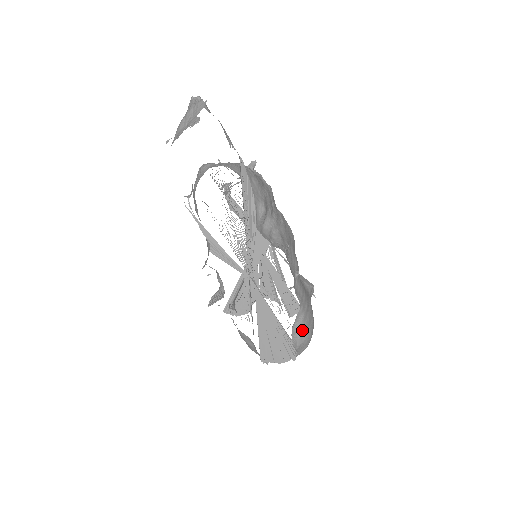
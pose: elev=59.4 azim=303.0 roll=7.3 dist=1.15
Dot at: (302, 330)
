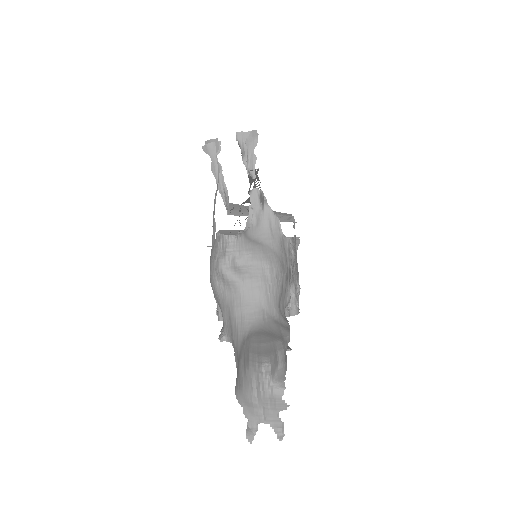
Dot at: occluded
